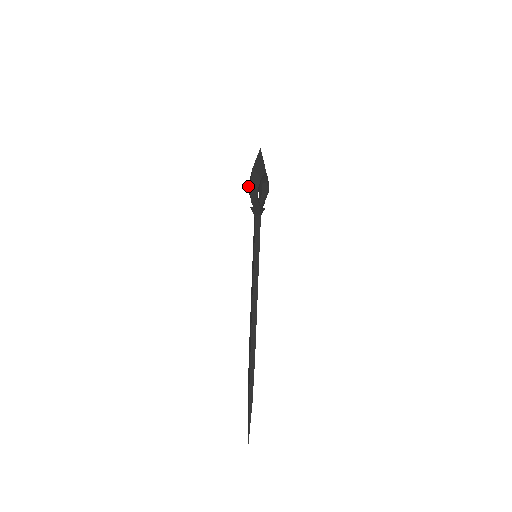
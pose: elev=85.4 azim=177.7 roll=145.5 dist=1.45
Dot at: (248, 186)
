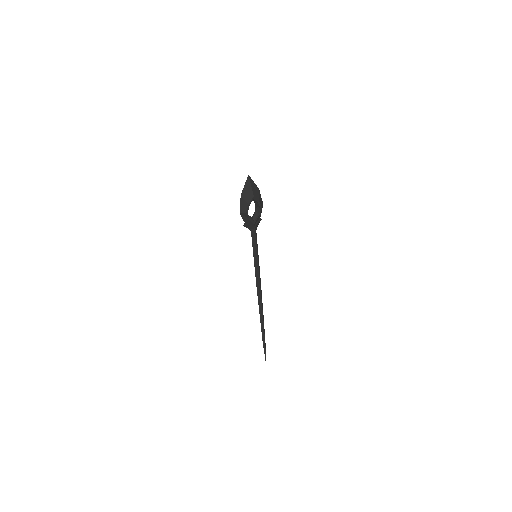
Dot at: occluded
